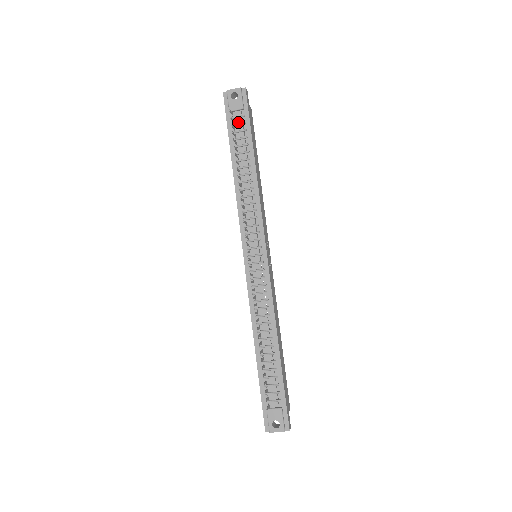
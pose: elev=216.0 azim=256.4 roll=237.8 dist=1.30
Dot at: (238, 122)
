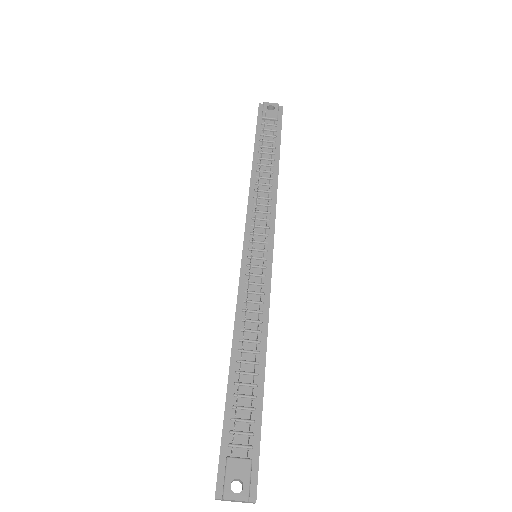
Dot at: (269, 129)
